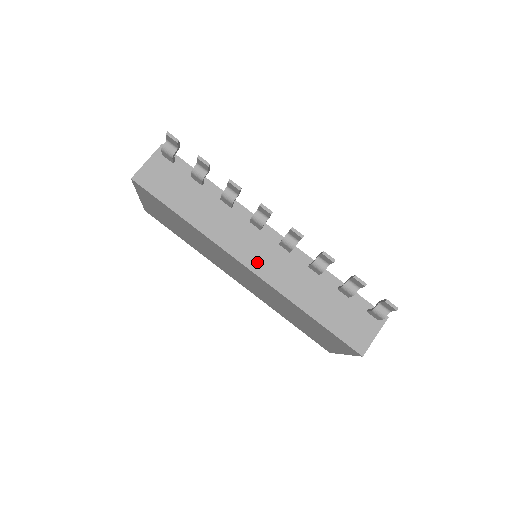
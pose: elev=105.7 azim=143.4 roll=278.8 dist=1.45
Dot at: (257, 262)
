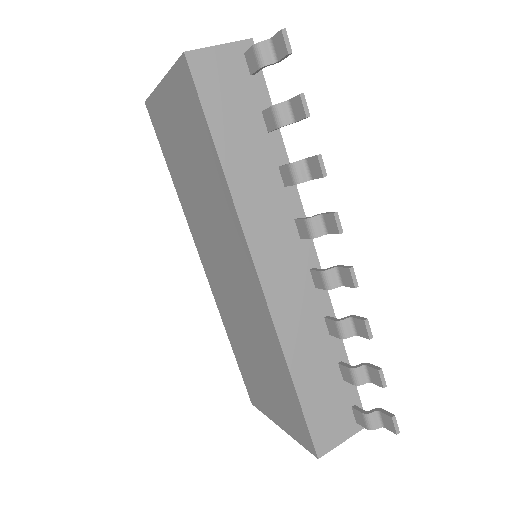
Dot at: (274, 276)
